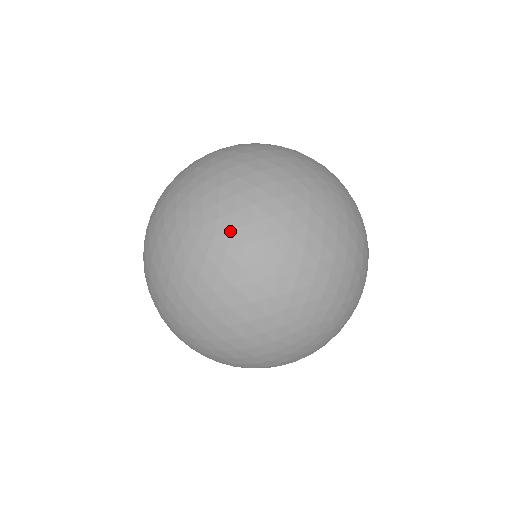
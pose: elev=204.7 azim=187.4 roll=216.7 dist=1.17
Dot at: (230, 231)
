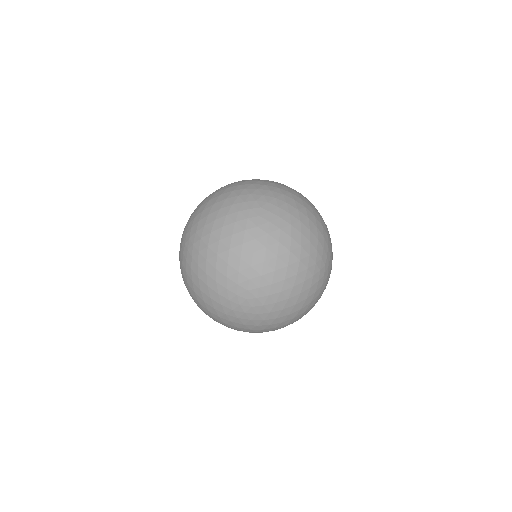
Dot at: (191, 228)
